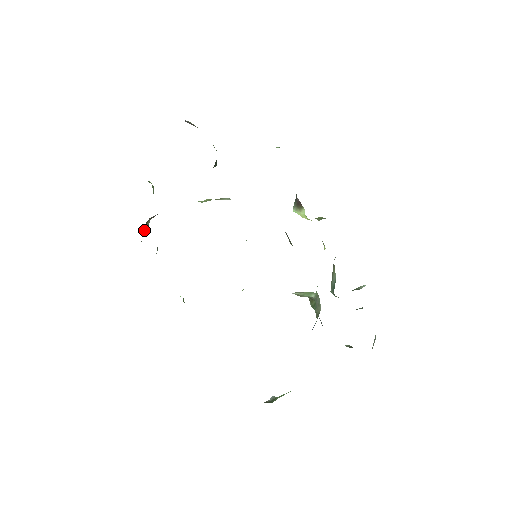
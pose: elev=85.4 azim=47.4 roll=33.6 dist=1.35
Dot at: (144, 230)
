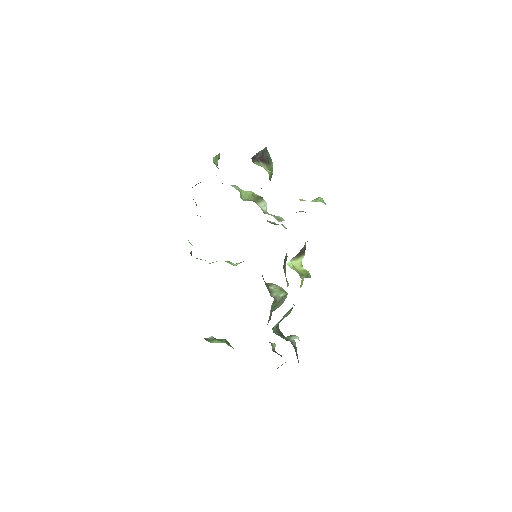
Dot at: occluded
